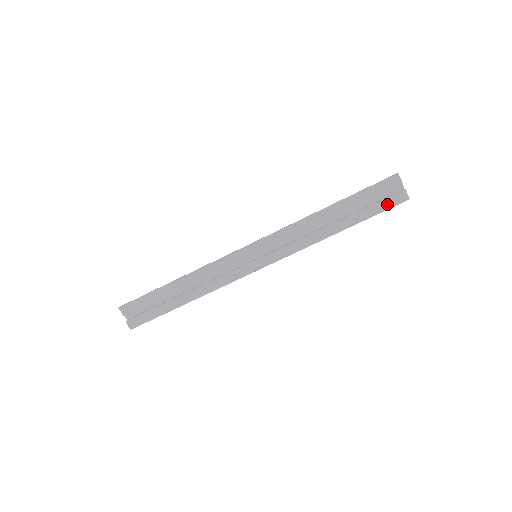
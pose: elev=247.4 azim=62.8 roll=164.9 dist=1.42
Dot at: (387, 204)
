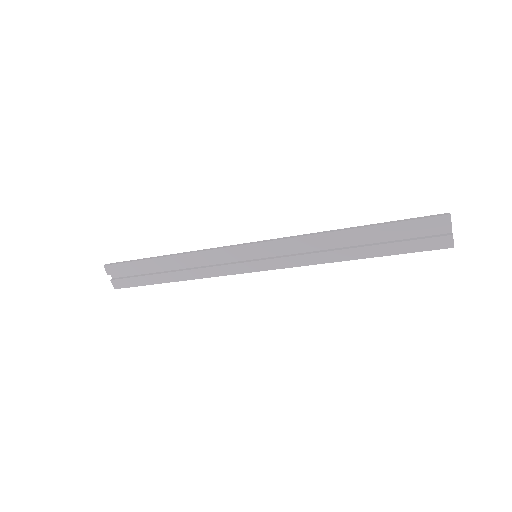
Dot at: (424, 245)
